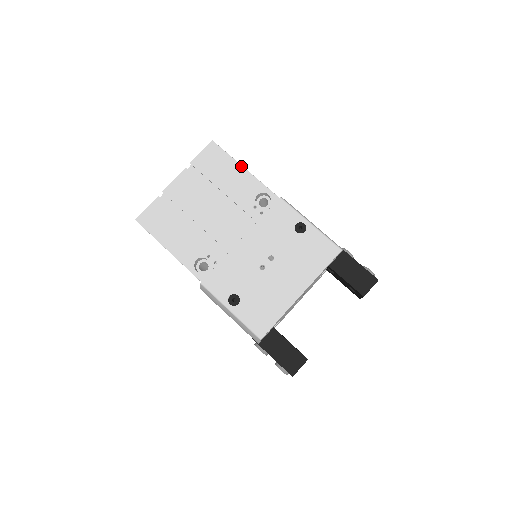
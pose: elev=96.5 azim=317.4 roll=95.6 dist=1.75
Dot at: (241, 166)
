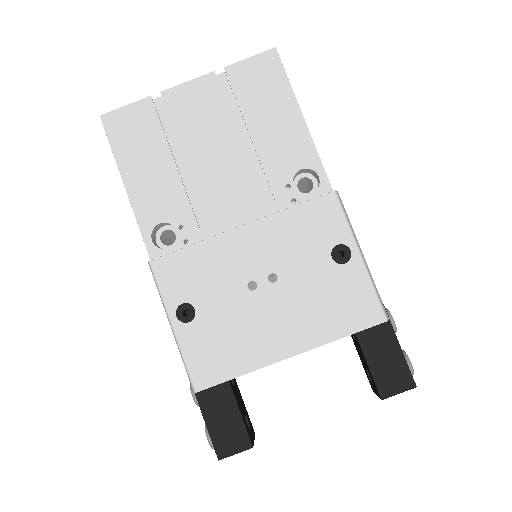
Dot at: (299, 111)
